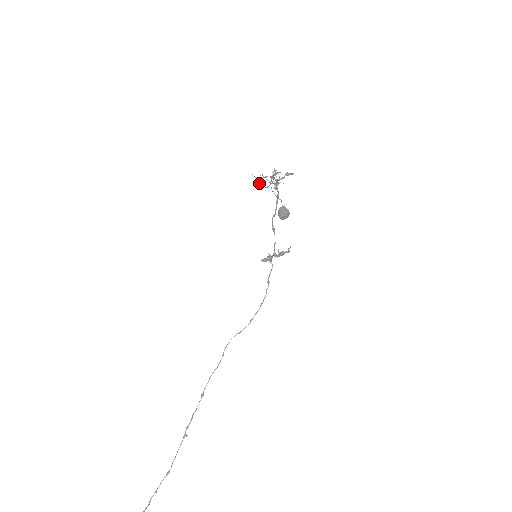
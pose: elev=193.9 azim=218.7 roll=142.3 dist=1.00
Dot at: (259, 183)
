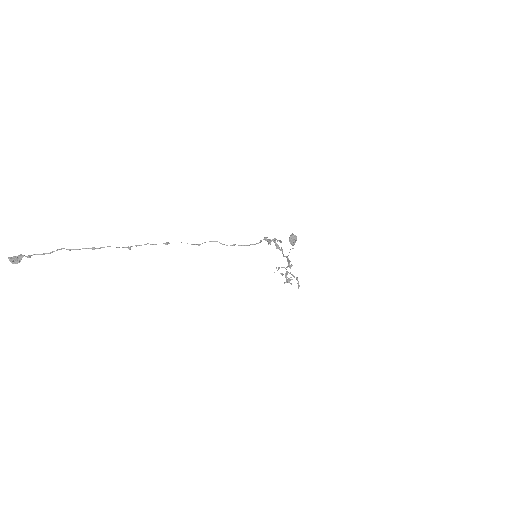
Dot at: (278, 268)
